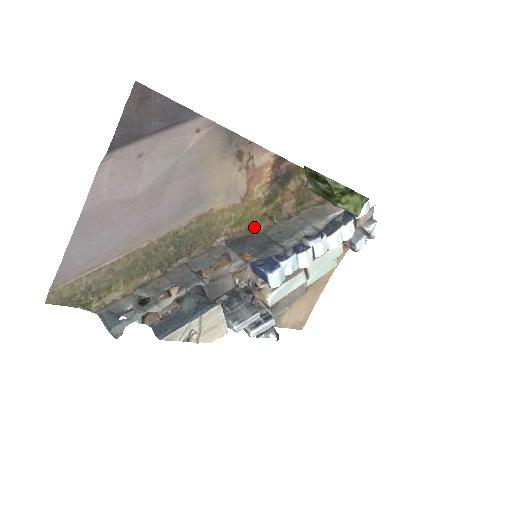
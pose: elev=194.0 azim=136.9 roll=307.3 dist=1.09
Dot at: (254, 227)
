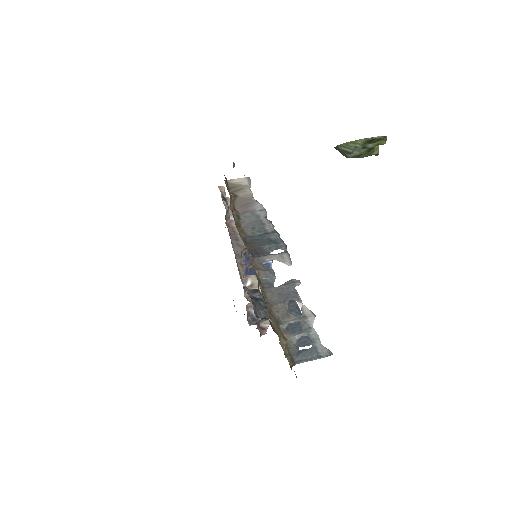
Dot at: (241, 237)
